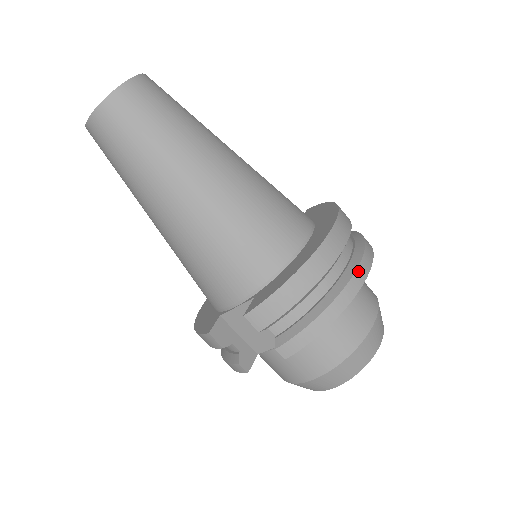
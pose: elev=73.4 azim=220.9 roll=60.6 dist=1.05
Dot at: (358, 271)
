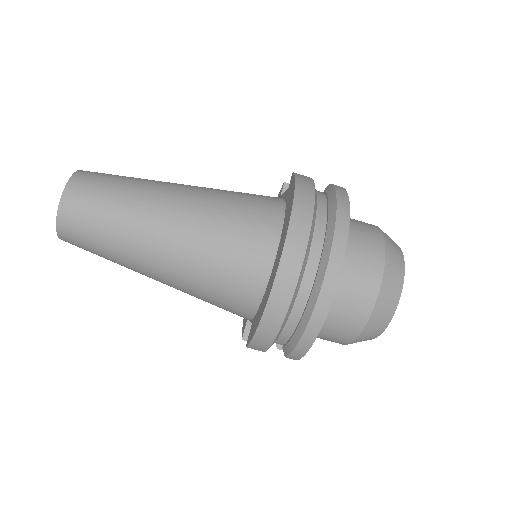
Dot at: (322, 291)
